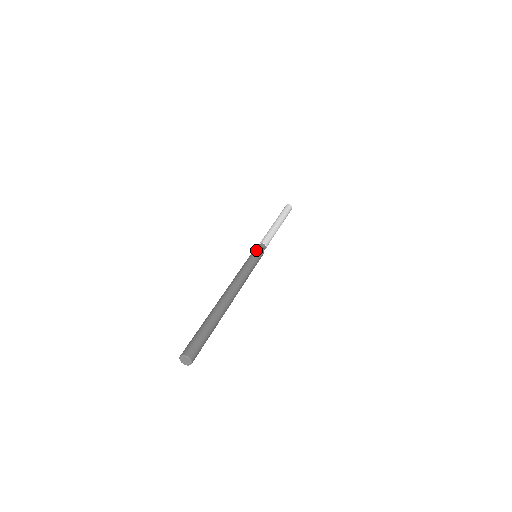
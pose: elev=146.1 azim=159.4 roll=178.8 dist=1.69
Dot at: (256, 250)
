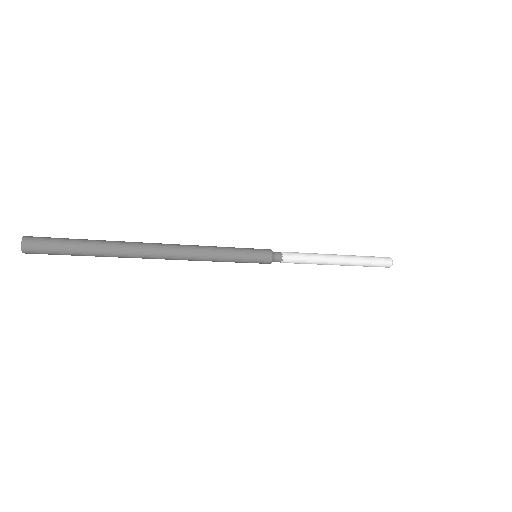
Dot at: occluded
